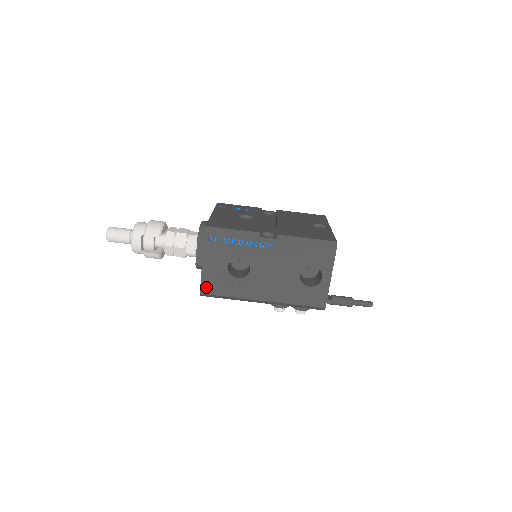
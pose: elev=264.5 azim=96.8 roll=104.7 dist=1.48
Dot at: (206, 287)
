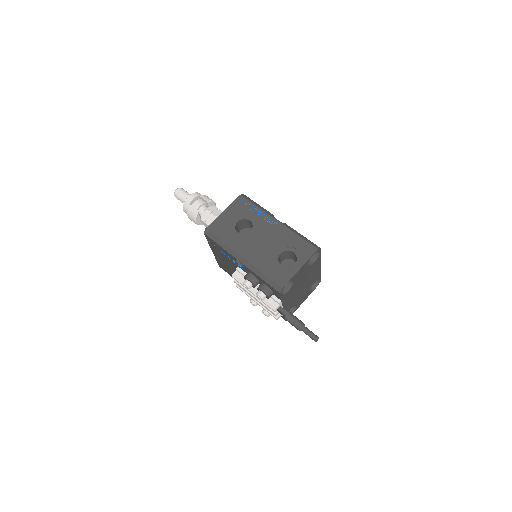
Dot at: (213, 227)
